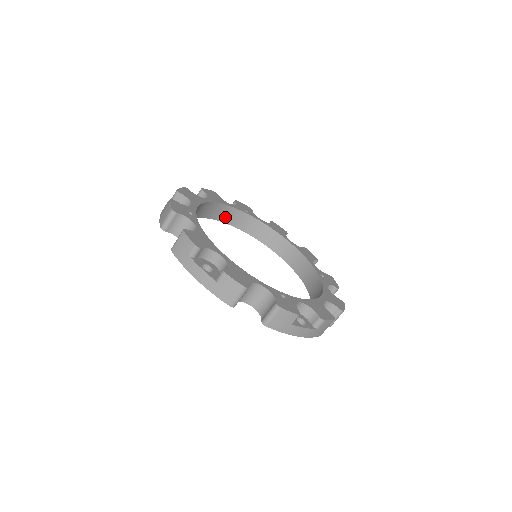
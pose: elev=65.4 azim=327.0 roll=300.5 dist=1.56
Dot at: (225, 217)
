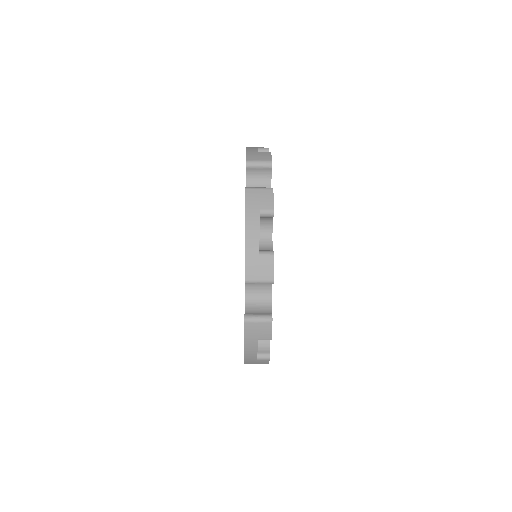
Dot at: occluded
